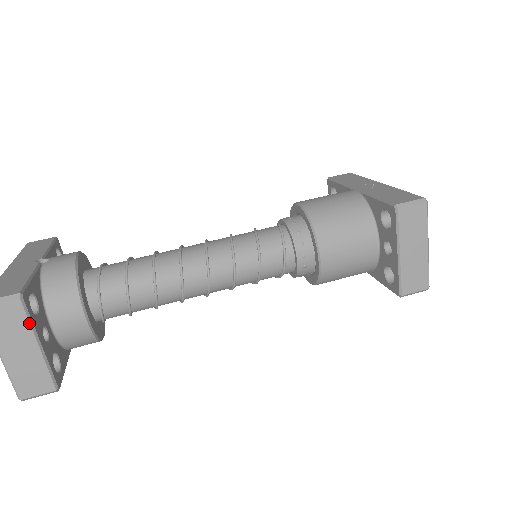
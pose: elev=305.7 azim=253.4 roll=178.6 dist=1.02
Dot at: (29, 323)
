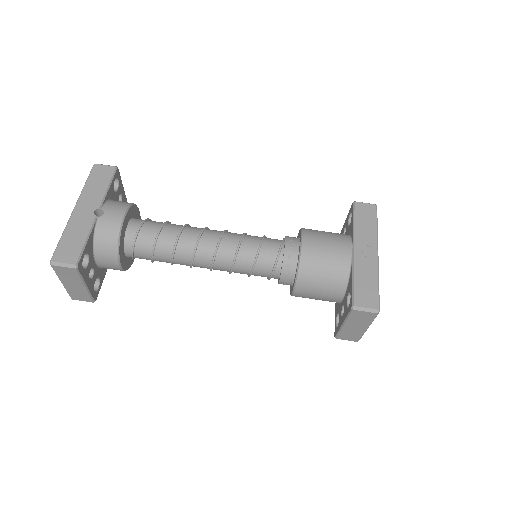
Dot at: (80, 278)
